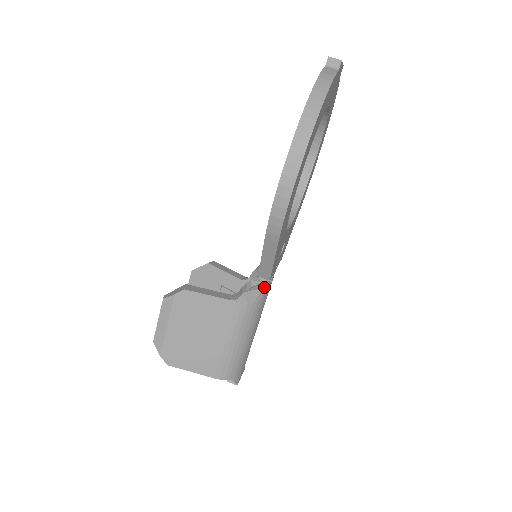
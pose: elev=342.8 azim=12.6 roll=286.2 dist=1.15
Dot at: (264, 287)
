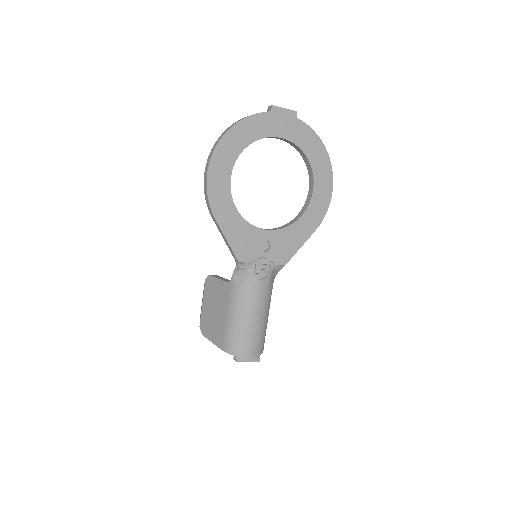
Dot at: (248, 274)
